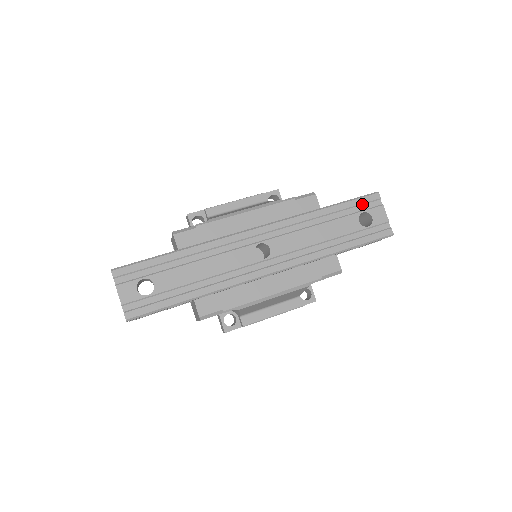
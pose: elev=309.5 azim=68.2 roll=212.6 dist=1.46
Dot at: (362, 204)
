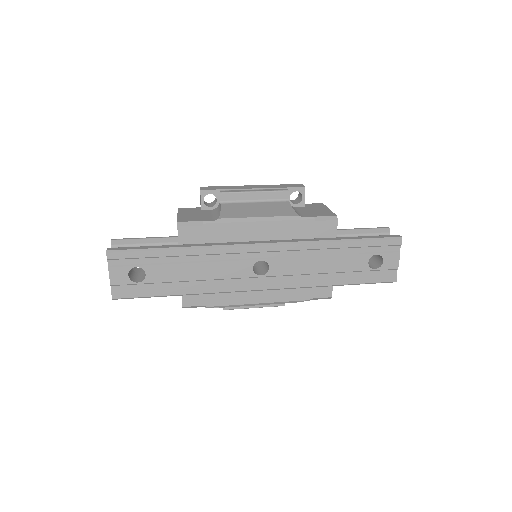
Dot at: (380, 246)
